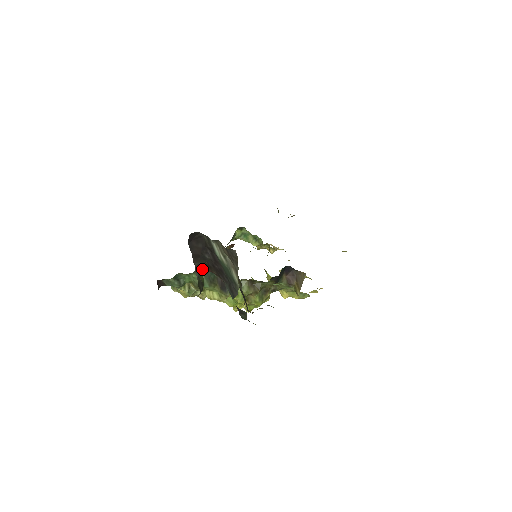
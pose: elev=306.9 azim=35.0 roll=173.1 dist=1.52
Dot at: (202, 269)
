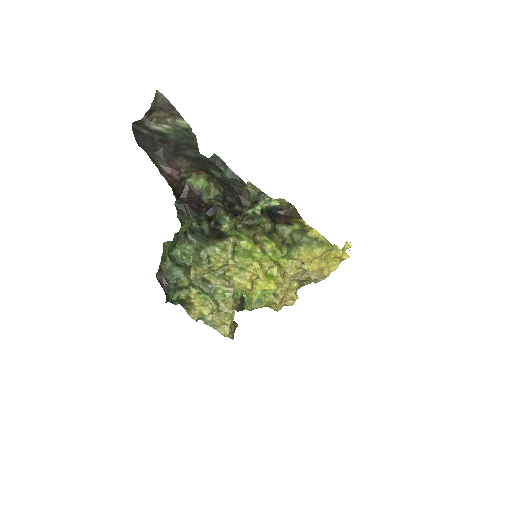
Dot at: (168, 175)
